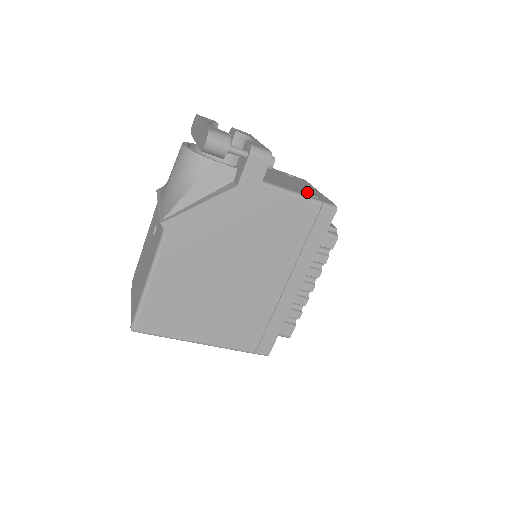
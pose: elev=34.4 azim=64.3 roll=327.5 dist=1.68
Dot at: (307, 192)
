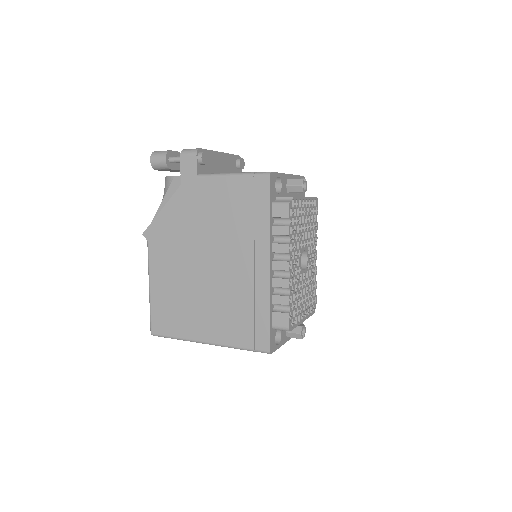
Dot at: occluded
